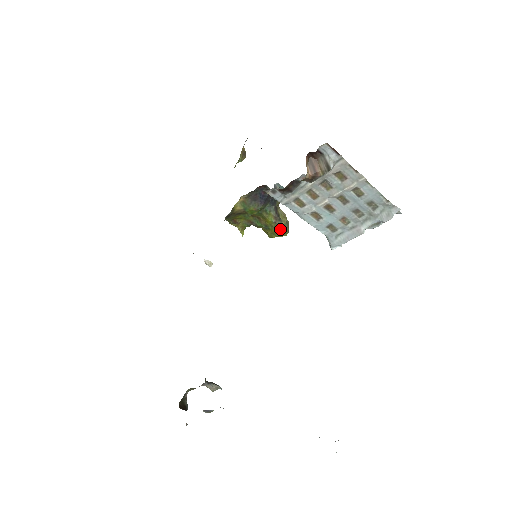
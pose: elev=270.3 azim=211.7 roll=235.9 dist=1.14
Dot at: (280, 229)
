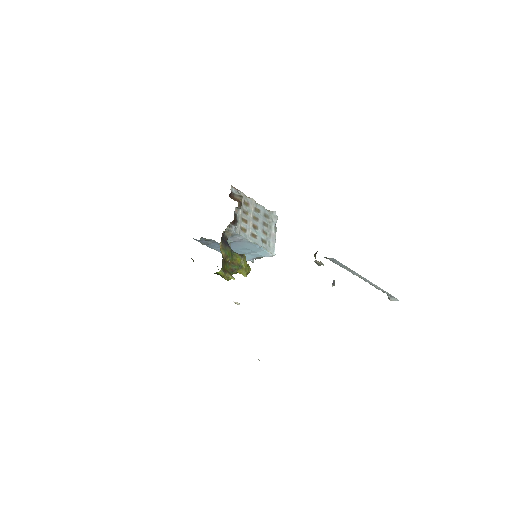
Dot at: (246, 262)
